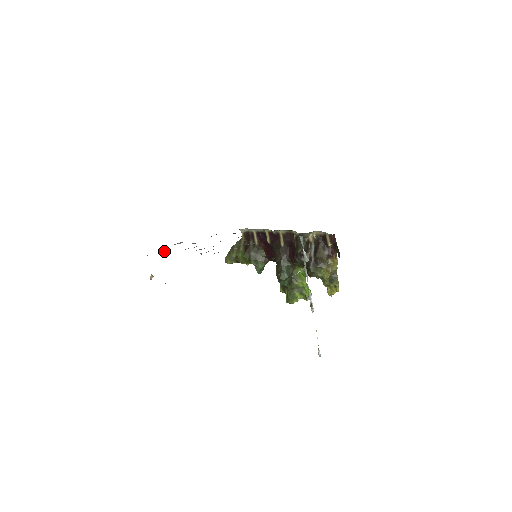
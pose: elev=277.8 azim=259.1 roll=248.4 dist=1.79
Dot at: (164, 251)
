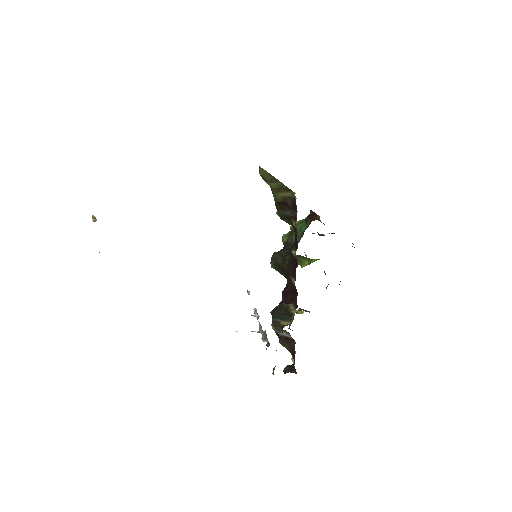
Dot at: occluded
